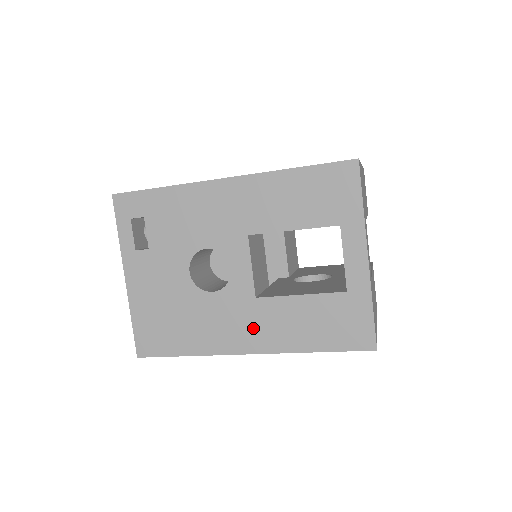
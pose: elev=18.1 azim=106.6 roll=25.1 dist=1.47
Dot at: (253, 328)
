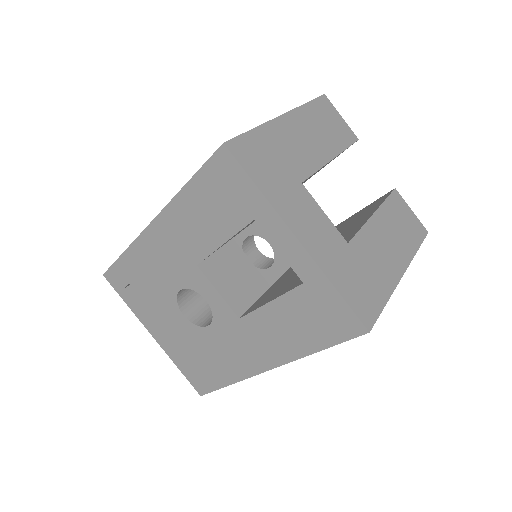
Dot at: (255, 346)
